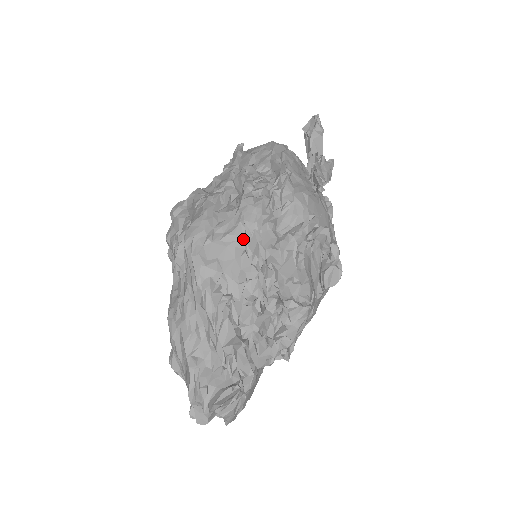
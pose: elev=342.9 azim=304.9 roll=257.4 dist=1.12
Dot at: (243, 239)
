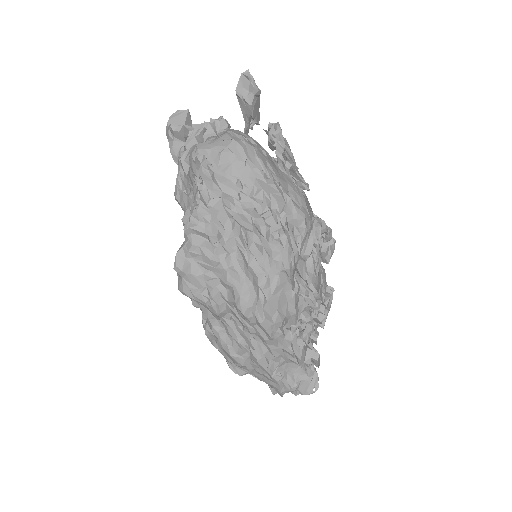
Dot at: (287, 283)
